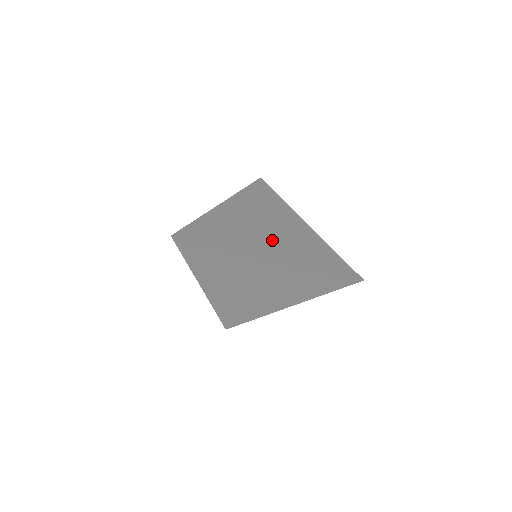
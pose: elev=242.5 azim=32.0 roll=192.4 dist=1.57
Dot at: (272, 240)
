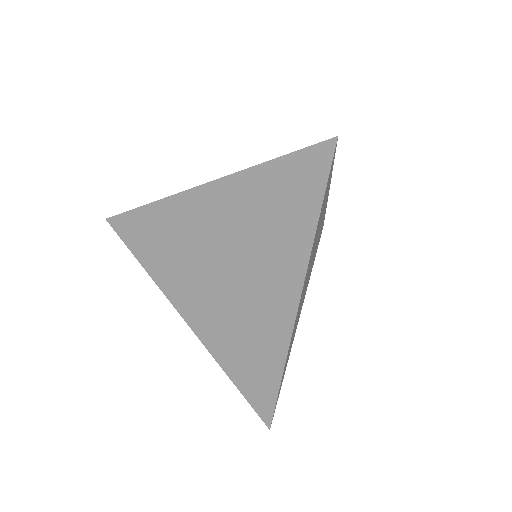
Dot at: occluded
